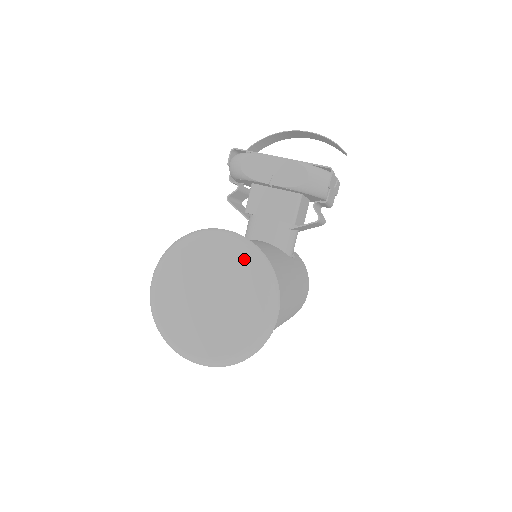
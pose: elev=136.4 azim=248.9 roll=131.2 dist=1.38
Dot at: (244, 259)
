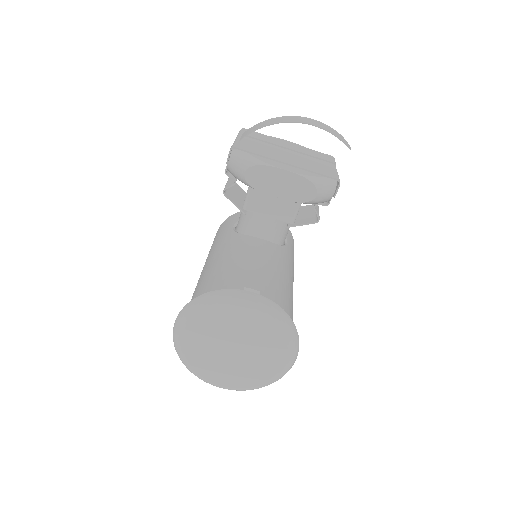
Dot at: (270, 321)
